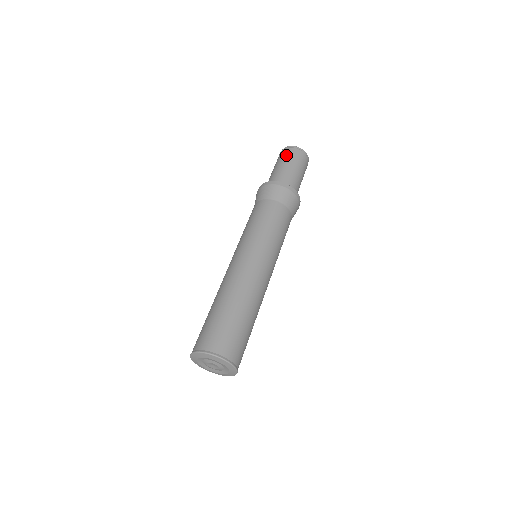
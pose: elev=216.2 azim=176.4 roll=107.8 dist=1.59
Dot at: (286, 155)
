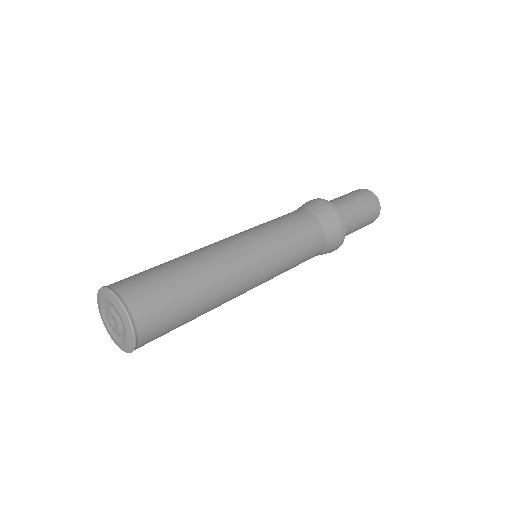
Dot at: (367, 199)
